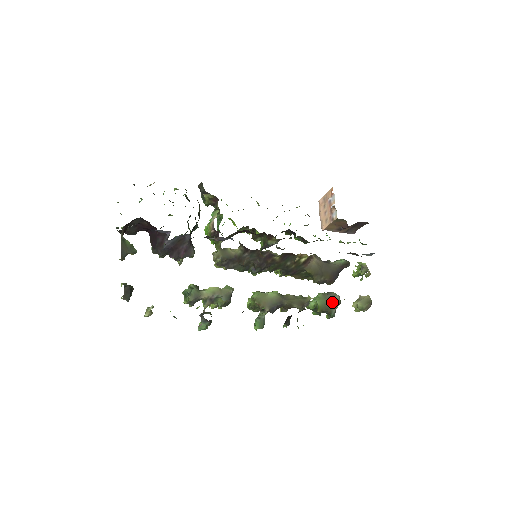
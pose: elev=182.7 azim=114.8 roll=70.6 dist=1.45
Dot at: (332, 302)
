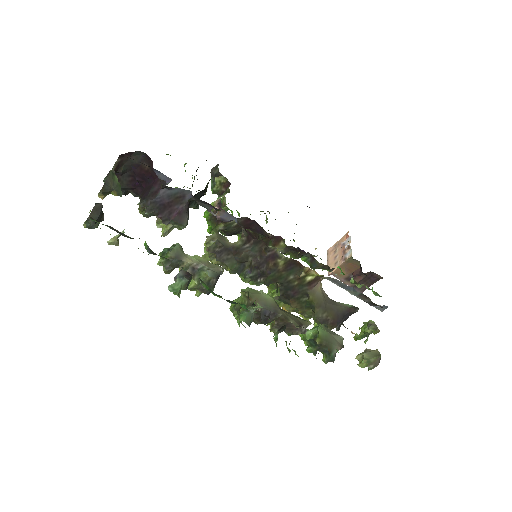
Dot at: (334, 339)
